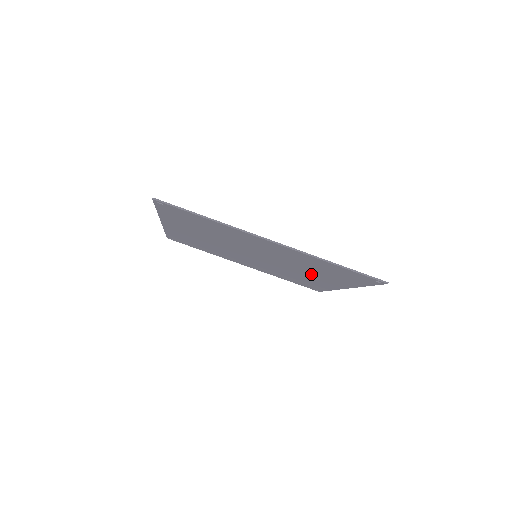
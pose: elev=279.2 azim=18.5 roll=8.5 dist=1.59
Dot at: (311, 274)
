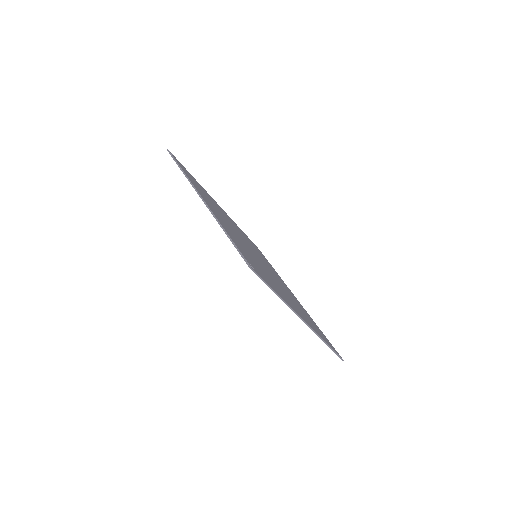
Dot at: occluded
